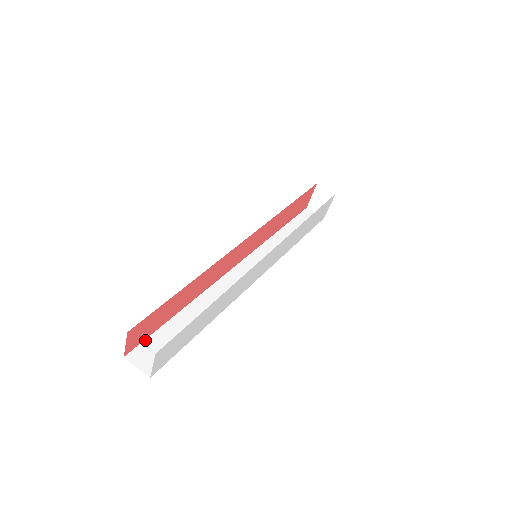
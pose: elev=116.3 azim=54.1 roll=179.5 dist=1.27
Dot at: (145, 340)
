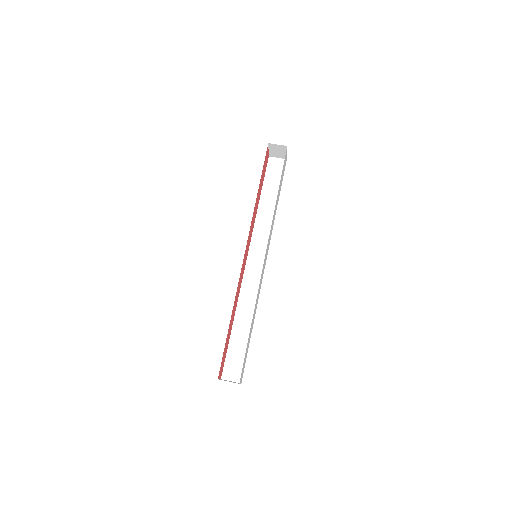
Dot at: (225, 361)
